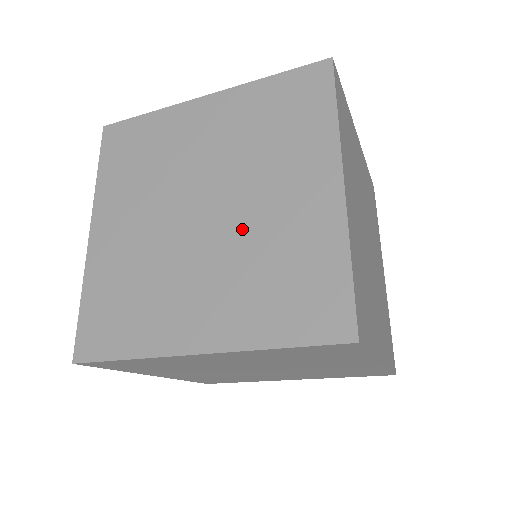
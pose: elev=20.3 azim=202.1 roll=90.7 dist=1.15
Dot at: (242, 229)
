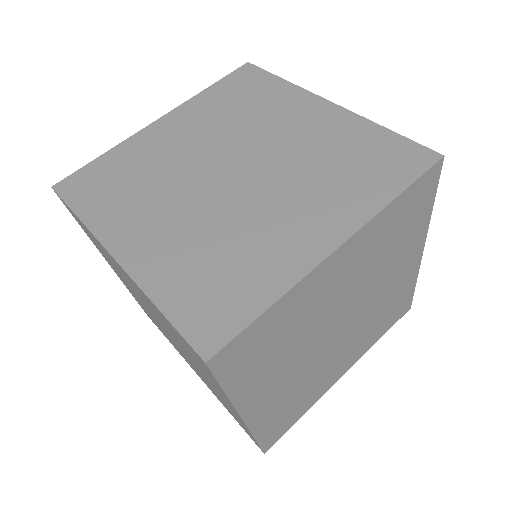
Dot at: (238, 209)
